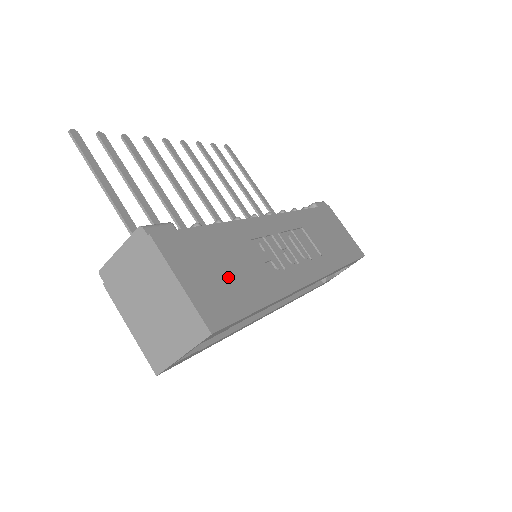
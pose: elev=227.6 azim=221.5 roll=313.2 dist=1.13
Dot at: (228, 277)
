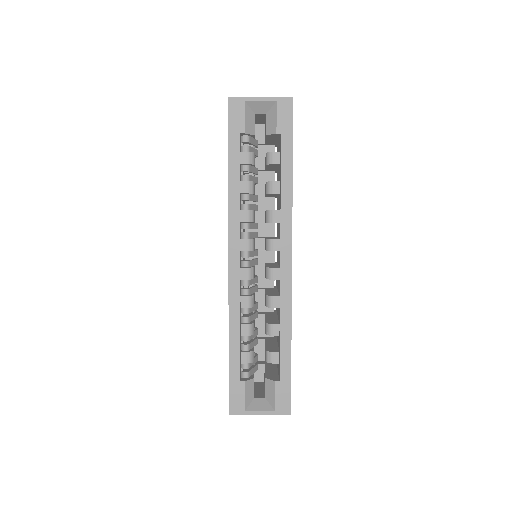
Dot at: occluded
